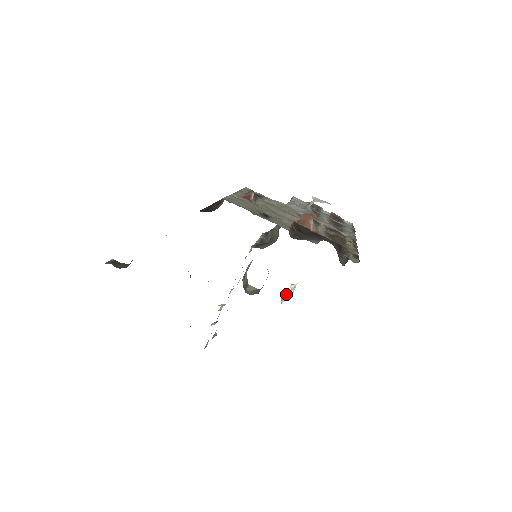
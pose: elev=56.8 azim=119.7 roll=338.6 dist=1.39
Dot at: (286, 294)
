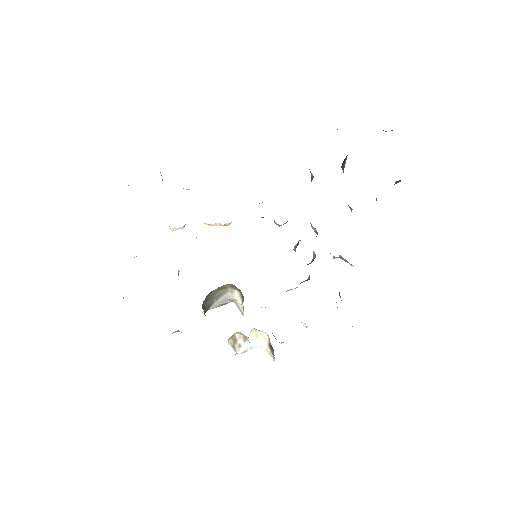
Dot at: (239, 339)
